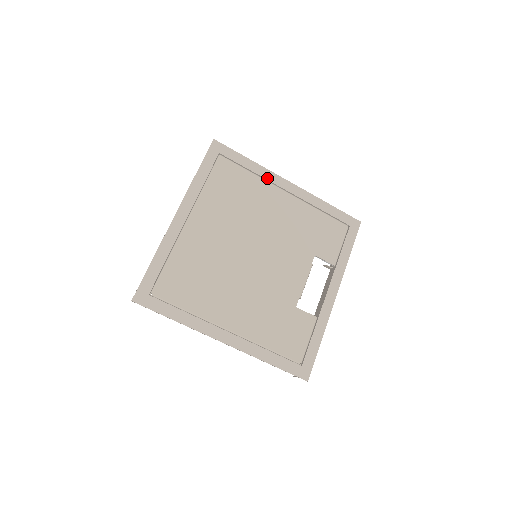
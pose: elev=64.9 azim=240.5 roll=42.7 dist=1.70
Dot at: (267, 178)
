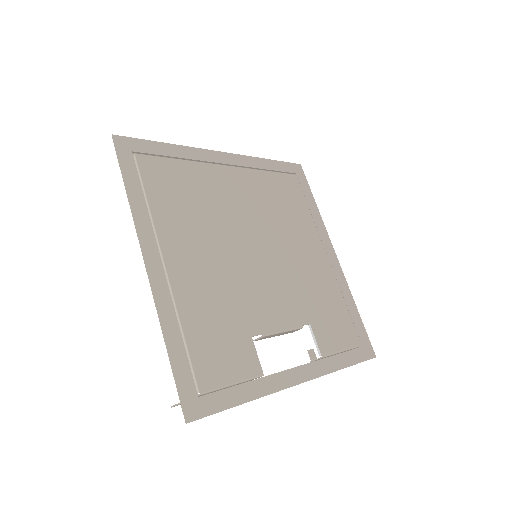
Dot at: (319, 229)
